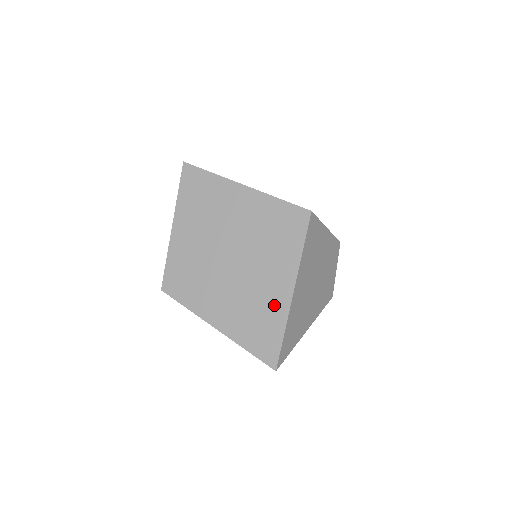
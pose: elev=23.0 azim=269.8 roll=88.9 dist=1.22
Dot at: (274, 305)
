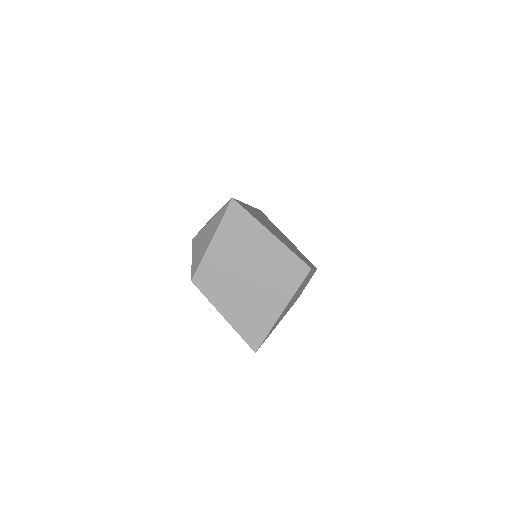
Dot at: (267, 316)
